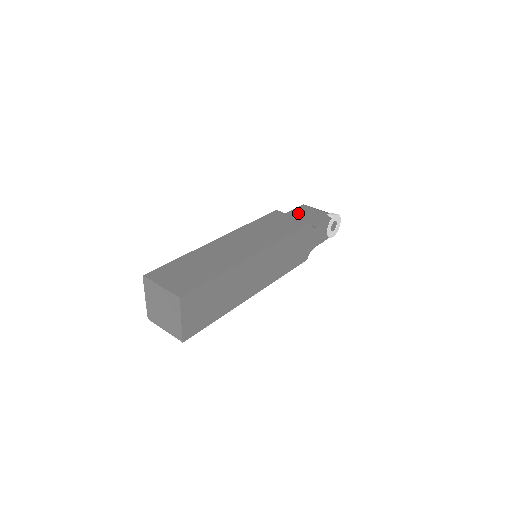
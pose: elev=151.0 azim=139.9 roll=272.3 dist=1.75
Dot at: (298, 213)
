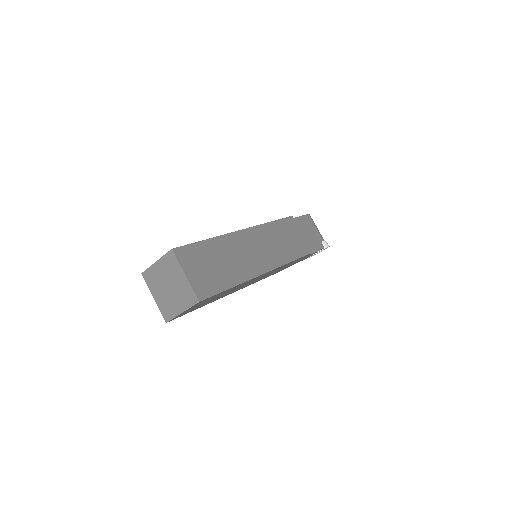
Dot at: (303, 224)
